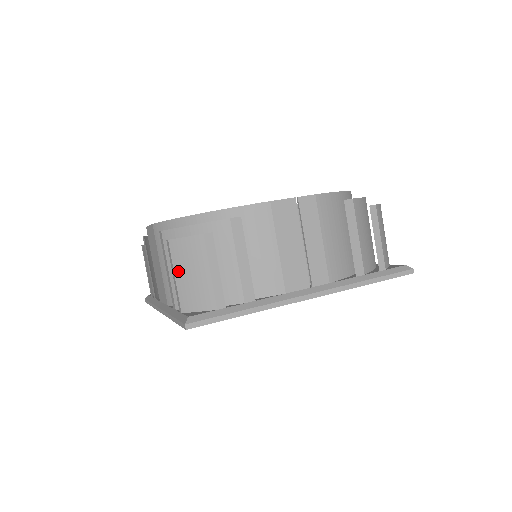
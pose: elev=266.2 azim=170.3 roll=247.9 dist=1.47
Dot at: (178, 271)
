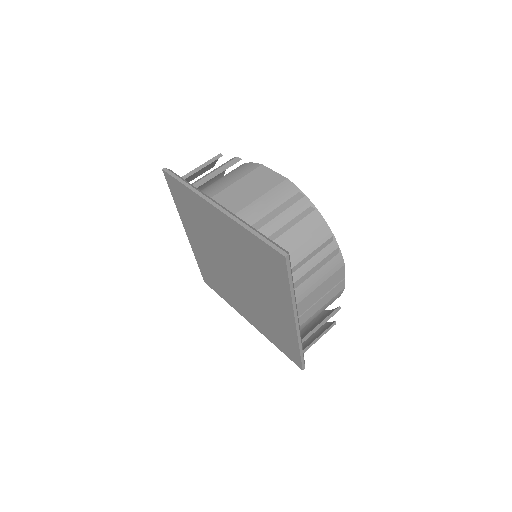
Dot at: (300, 226)
